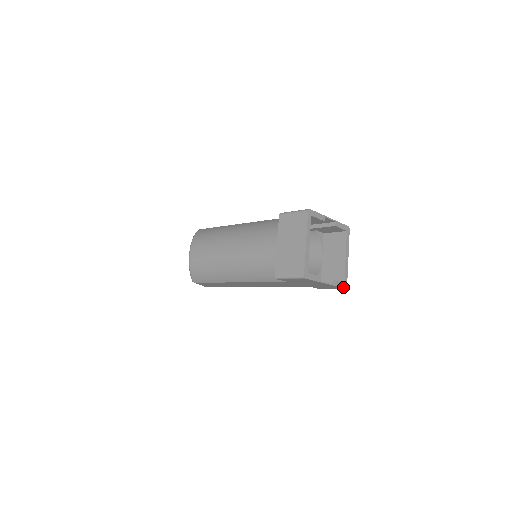
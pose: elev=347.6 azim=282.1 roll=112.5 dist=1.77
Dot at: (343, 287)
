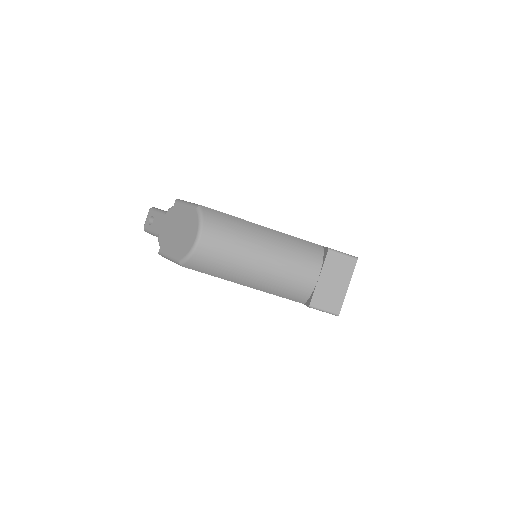
Dot at: occluded
